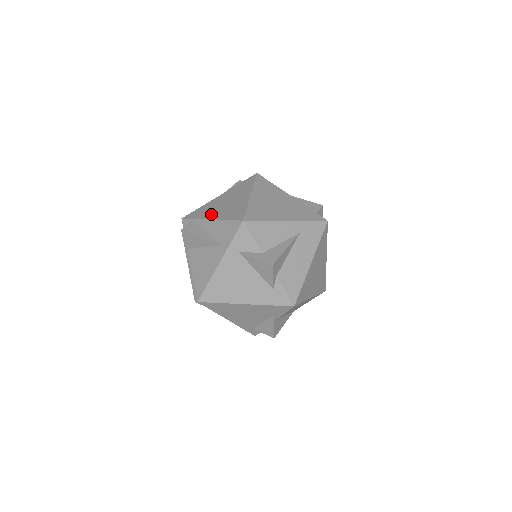
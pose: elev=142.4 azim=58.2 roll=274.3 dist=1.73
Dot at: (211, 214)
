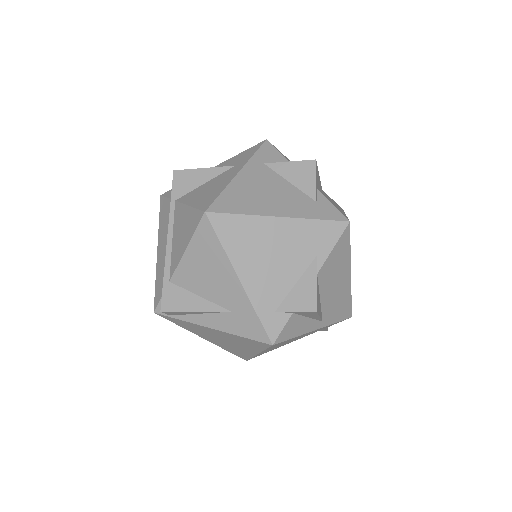
Dot at: occluded
